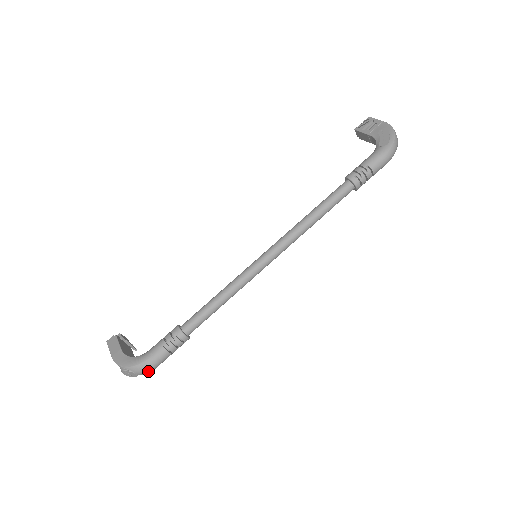
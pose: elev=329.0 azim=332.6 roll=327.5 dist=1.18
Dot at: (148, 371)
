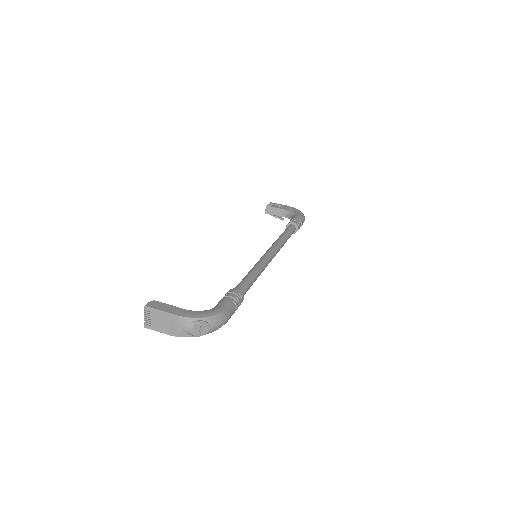
Dot at: (221, 325)
